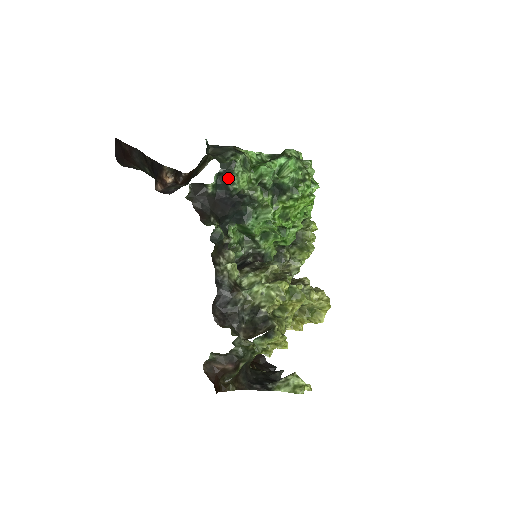
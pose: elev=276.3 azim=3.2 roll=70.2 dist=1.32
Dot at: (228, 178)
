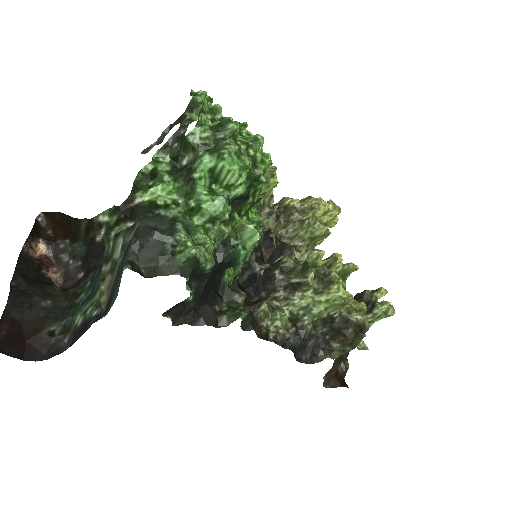
Dot at: (199, 272)
